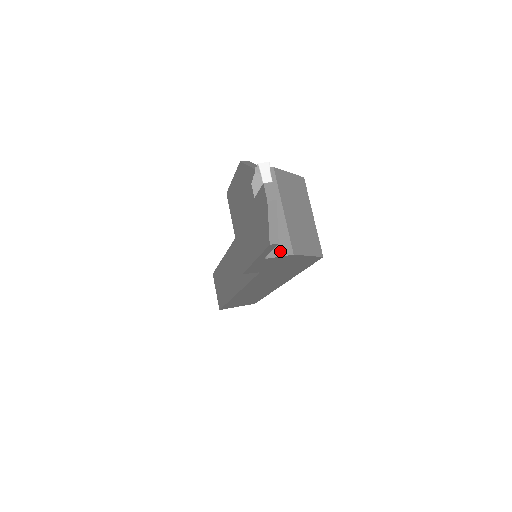
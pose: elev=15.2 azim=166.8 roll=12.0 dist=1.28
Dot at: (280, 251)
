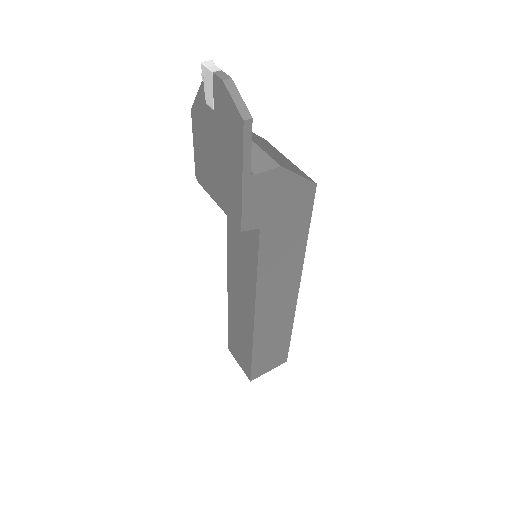
Dot at: (265, 167)
